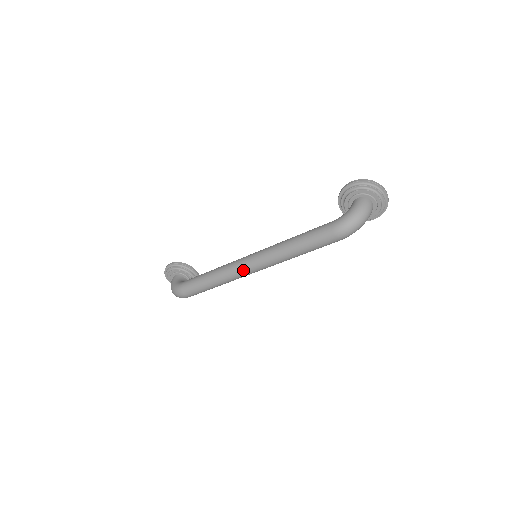
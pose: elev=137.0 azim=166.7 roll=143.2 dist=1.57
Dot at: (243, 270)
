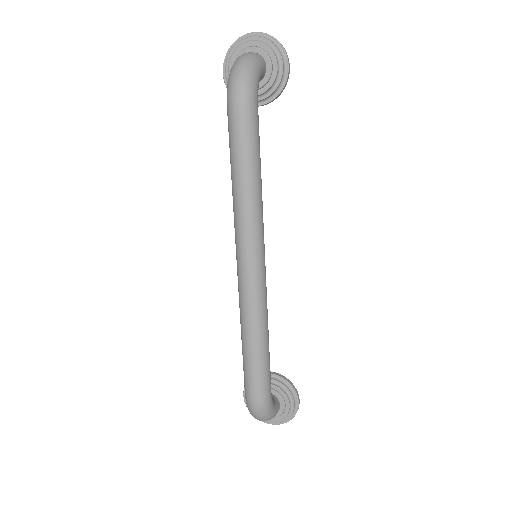
Dot at: (243, 277)
